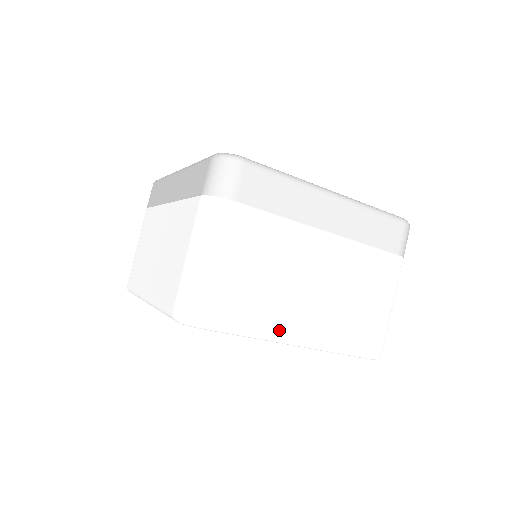
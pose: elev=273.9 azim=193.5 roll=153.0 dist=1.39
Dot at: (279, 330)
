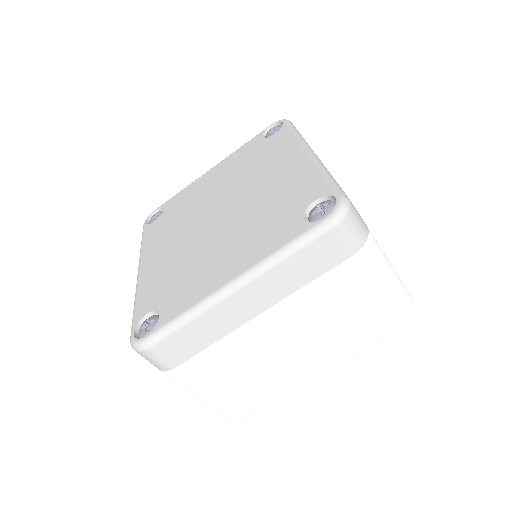
Dot at: (295, 383)
